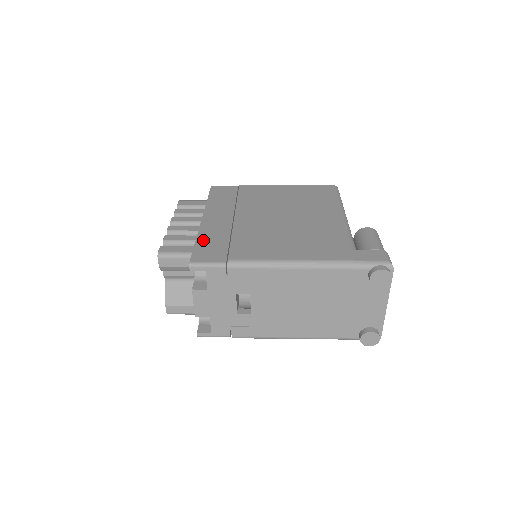
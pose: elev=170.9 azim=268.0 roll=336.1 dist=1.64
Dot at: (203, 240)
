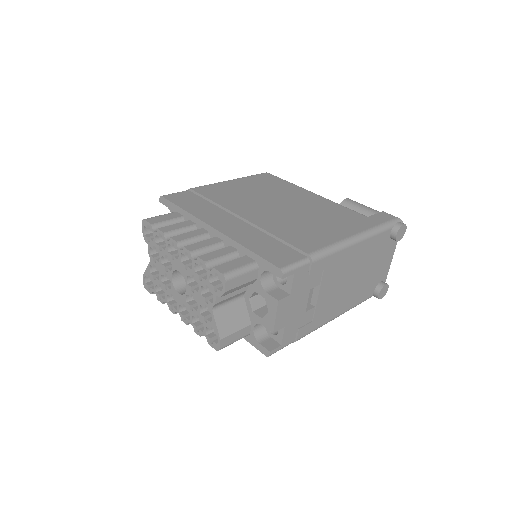
Dot at: (254, 246)
